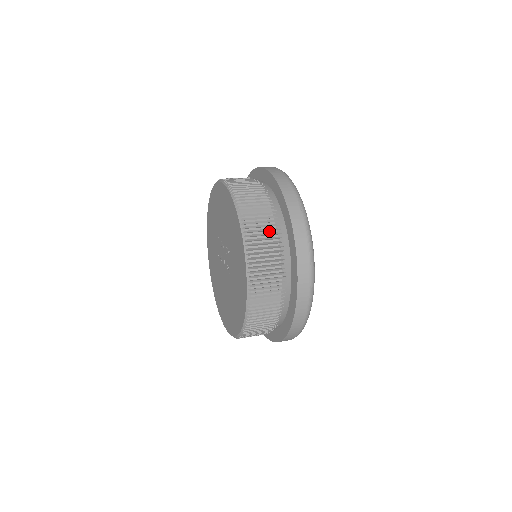
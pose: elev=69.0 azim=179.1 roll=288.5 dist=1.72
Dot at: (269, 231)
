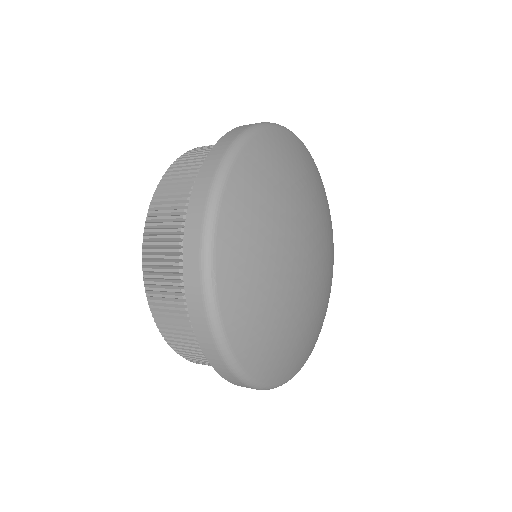
Dot at: occluded
